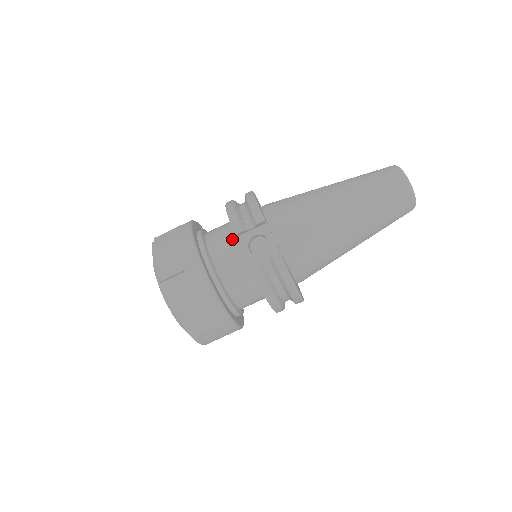
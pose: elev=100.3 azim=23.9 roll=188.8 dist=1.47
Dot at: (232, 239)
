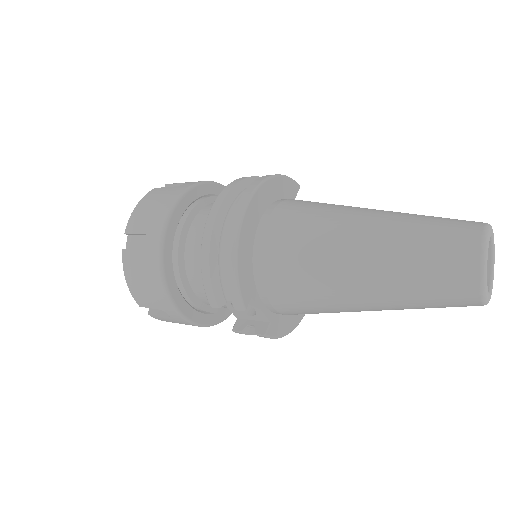
Dot at: occluded
